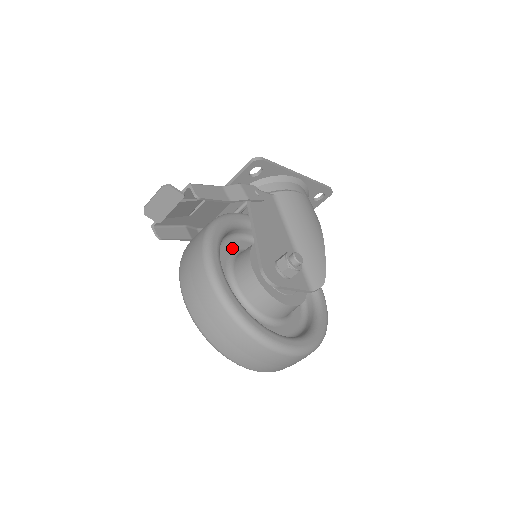
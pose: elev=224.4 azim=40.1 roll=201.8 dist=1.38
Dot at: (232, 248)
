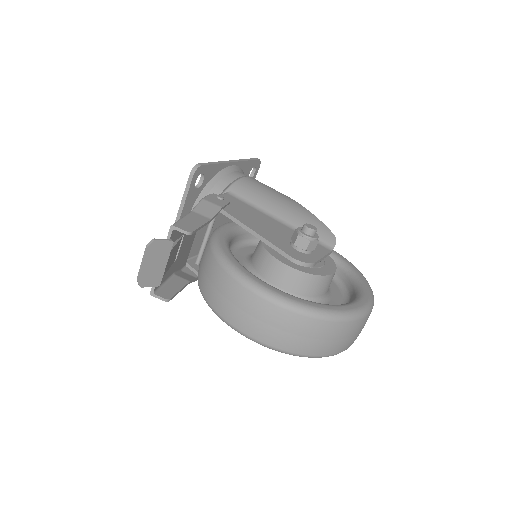
Dot at: (239, 262)
